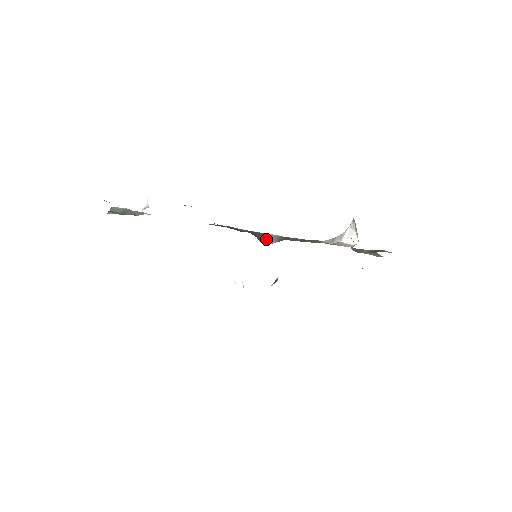
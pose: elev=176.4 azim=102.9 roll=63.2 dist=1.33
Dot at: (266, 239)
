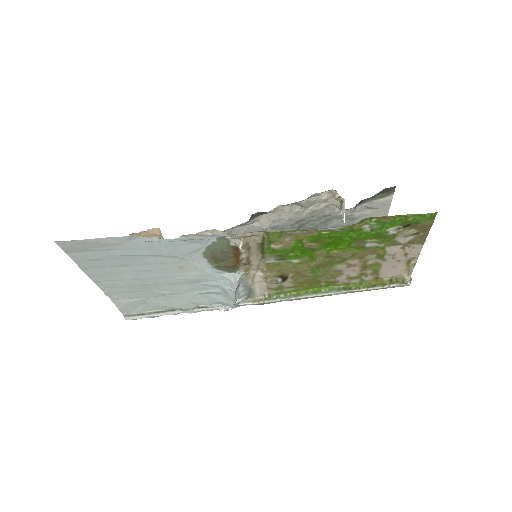
Dot at: occluded
